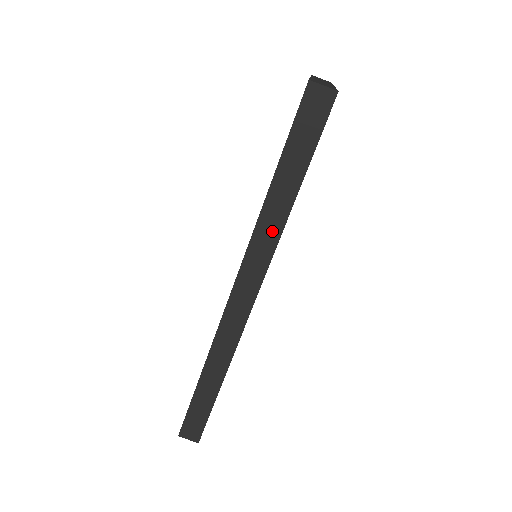
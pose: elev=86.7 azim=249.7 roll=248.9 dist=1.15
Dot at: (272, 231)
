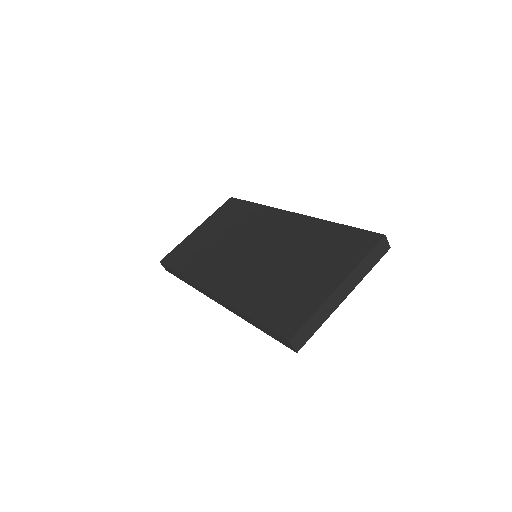
Dot at: (239, 314)
